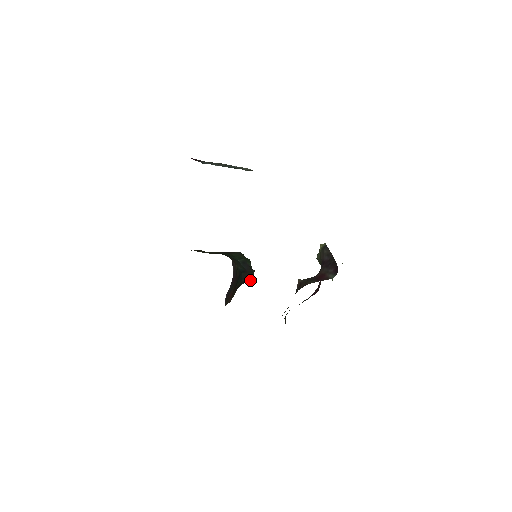
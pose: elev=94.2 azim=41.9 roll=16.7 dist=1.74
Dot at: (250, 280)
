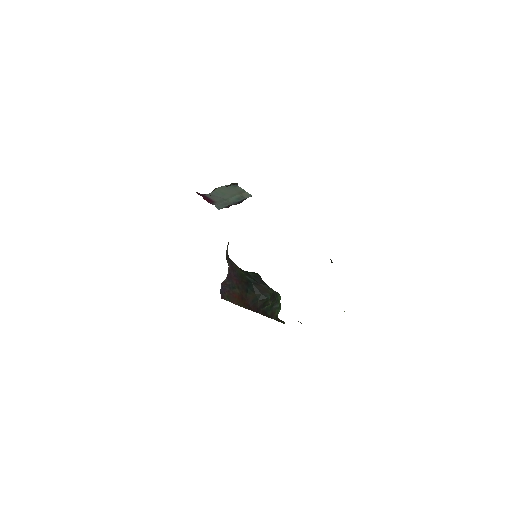
Dot at: (267, 297)
